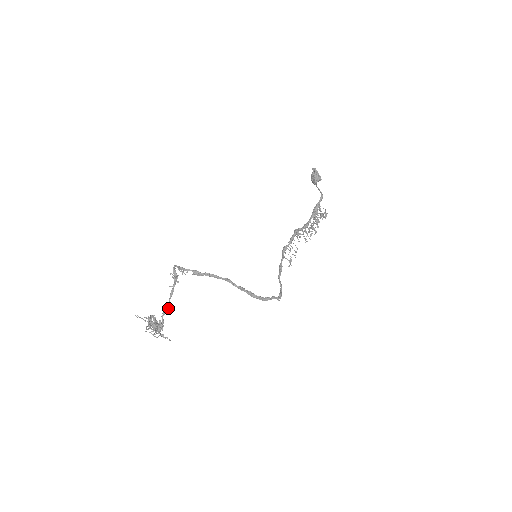
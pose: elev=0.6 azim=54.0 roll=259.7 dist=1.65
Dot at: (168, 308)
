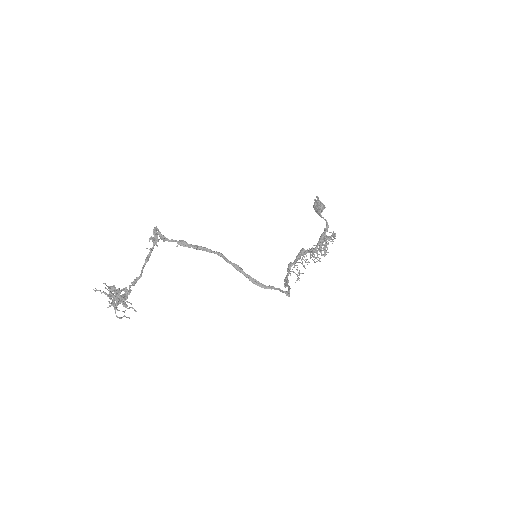
Dot at: (140, 277)
